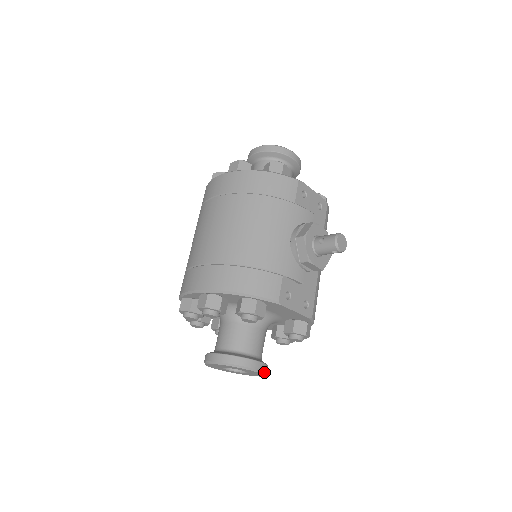
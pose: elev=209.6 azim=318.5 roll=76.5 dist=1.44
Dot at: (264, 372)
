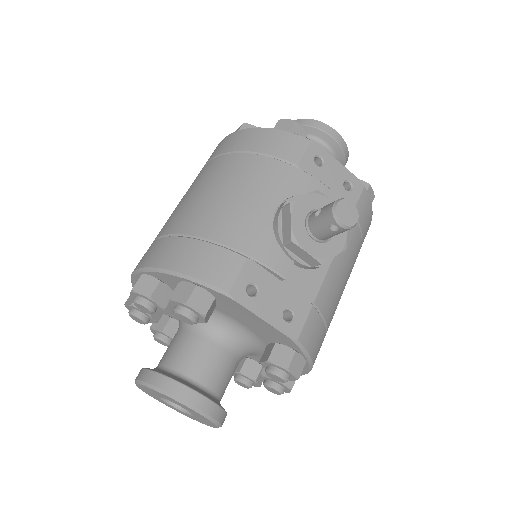
Dot at: (207, 414)
